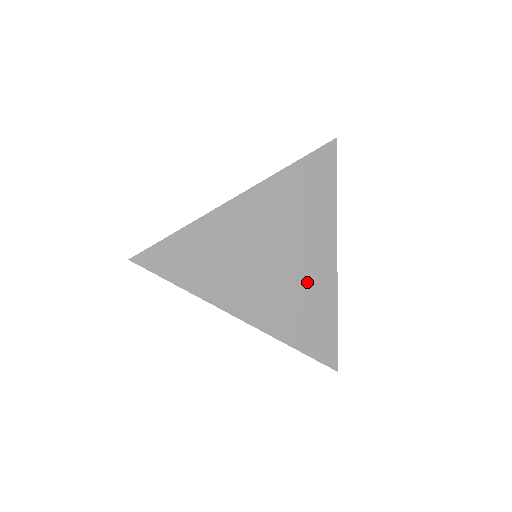
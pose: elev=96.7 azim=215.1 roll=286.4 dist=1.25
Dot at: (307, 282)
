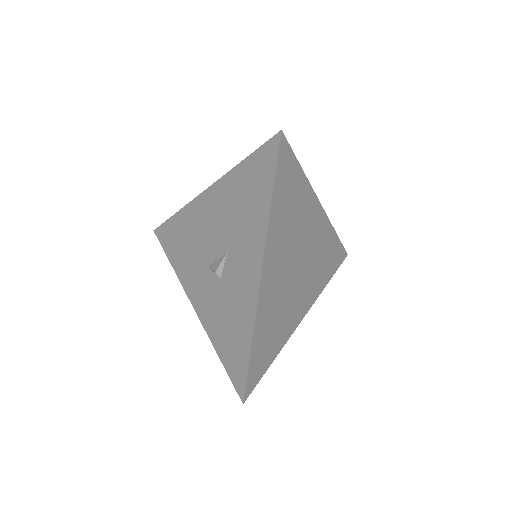
Dot at: (289, 308)
